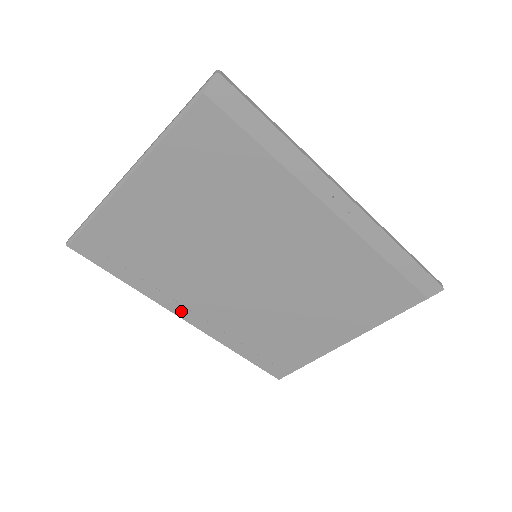
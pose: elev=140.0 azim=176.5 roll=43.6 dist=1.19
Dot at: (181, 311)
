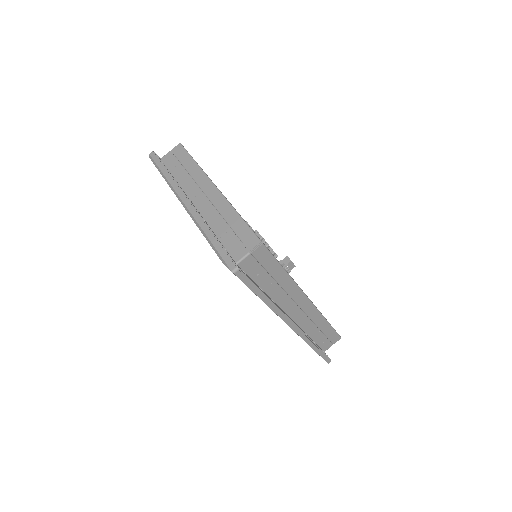
Dot at: occluded
